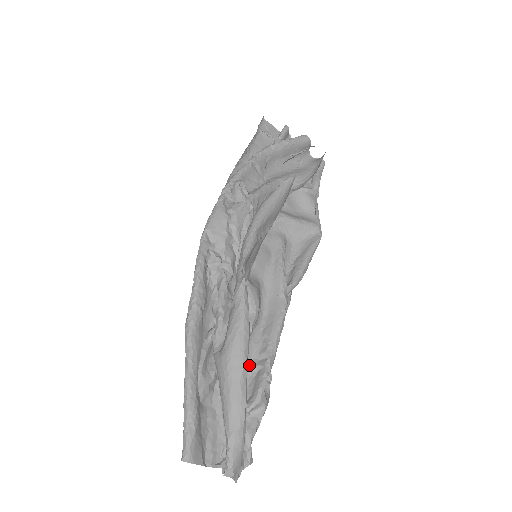
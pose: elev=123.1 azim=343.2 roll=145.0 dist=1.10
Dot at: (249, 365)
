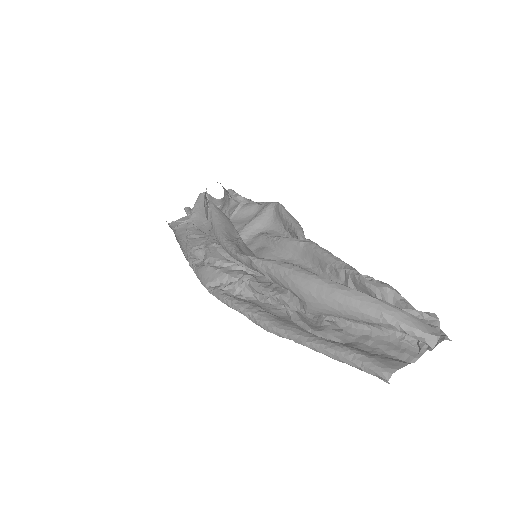
Dot at: occluded
